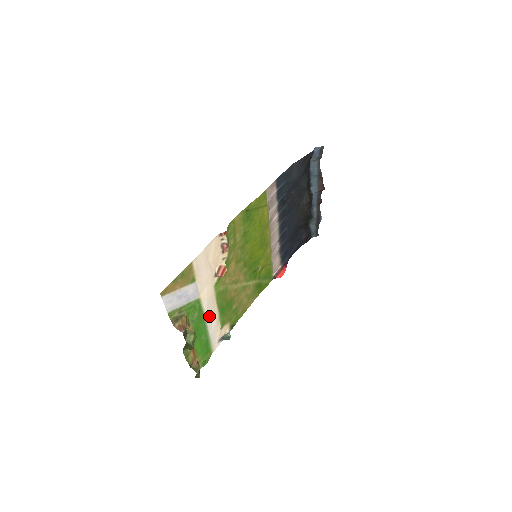
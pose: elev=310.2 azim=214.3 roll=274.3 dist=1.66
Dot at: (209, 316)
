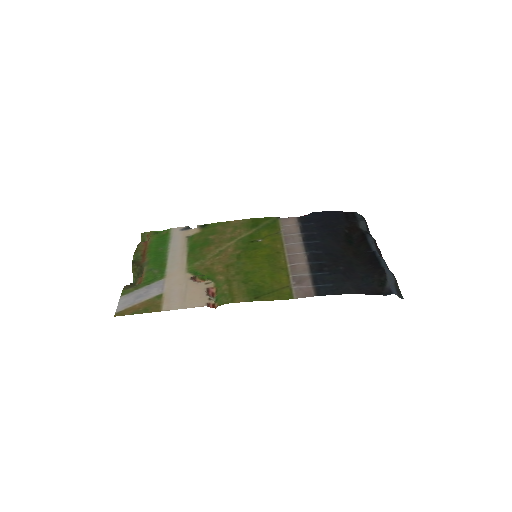
Dot at: (174, 256)
